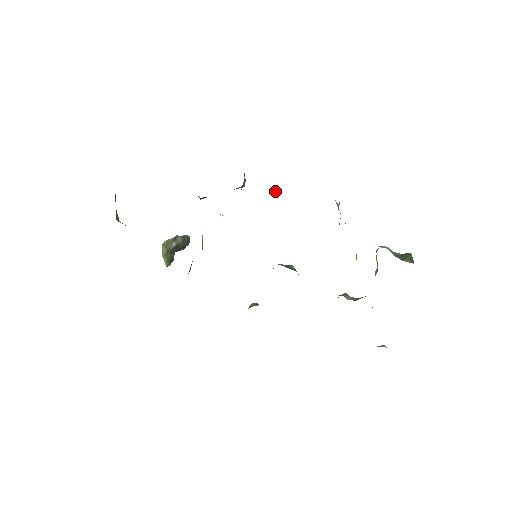
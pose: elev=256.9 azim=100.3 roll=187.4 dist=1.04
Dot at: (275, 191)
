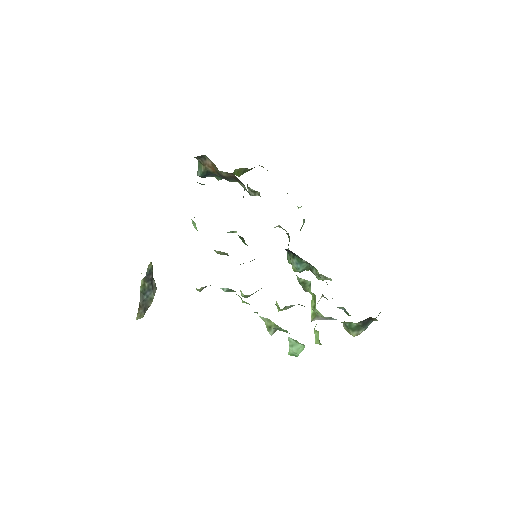
Dot at: occluded
